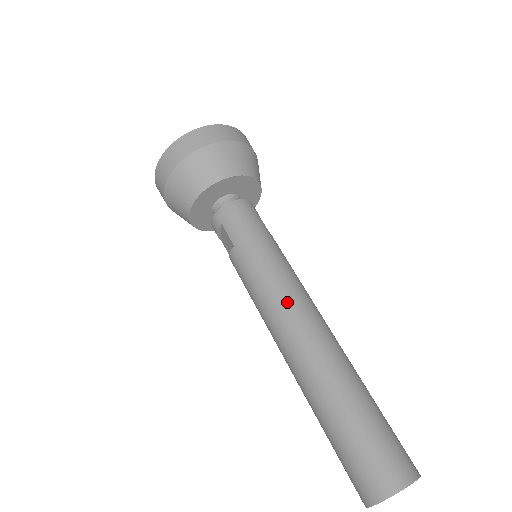
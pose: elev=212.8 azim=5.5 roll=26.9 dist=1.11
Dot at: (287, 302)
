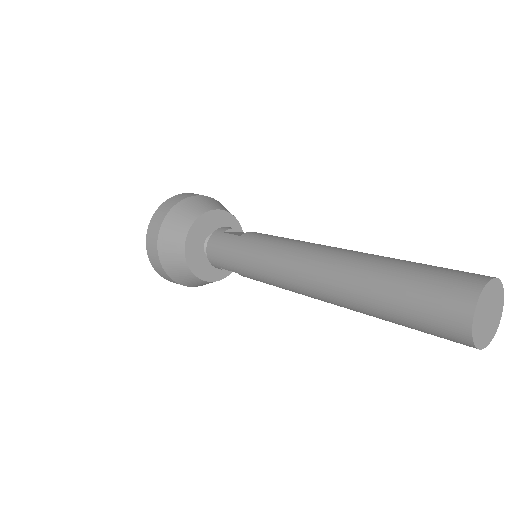
Dot at: (284, 275)
